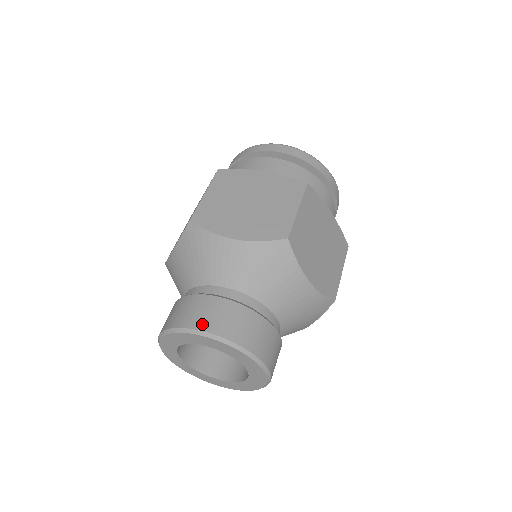
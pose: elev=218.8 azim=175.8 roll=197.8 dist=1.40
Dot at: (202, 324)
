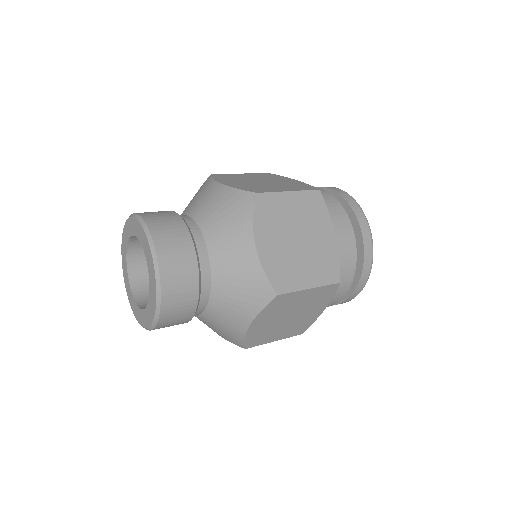
Dot at: (164, 256)
